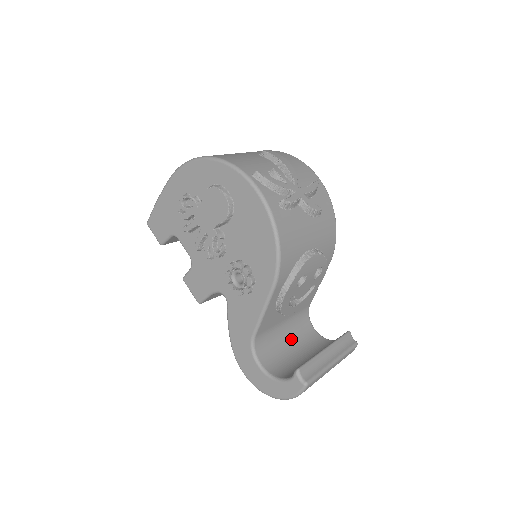
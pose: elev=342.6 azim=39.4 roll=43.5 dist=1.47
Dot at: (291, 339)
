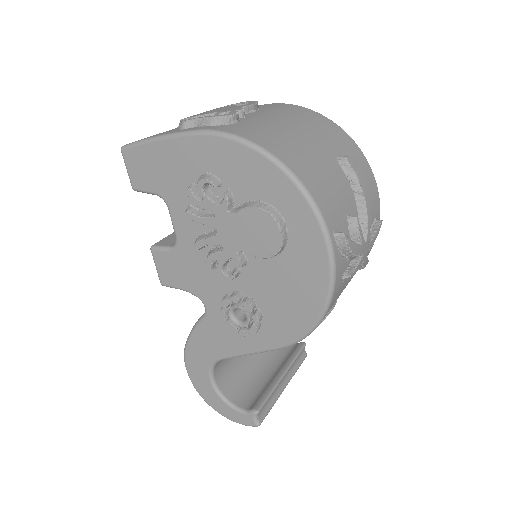
Dot at: occluded
